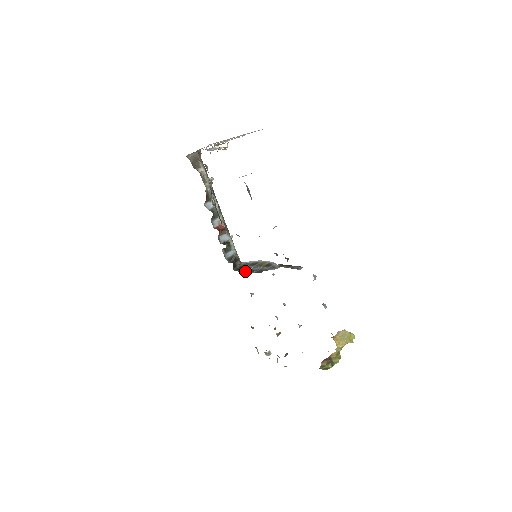
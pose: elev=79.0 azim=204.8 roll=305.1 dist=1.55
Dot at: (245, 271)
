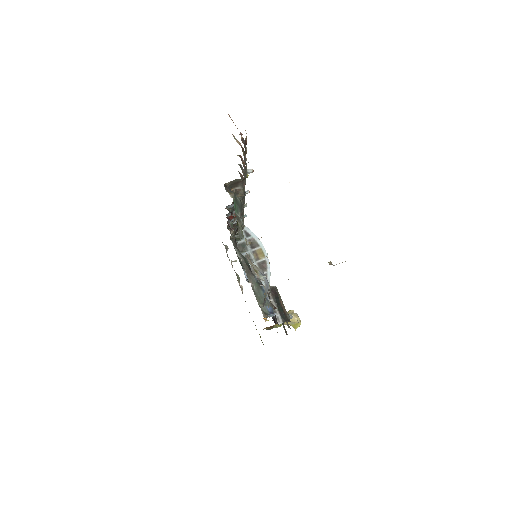
Dot at: occluded
